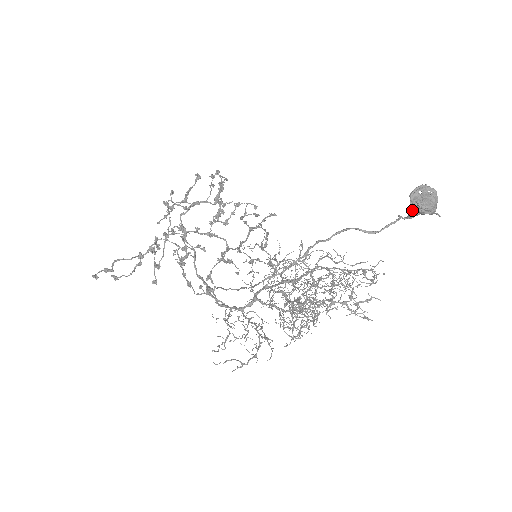
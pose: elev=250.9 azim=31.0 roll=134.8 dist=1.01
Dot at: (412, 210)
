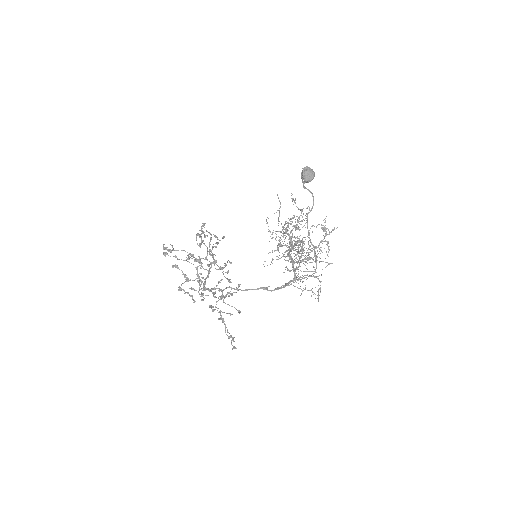
Dot at: (308, 182)
